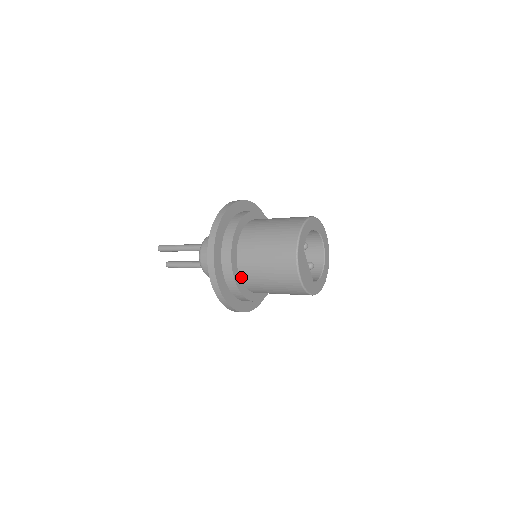
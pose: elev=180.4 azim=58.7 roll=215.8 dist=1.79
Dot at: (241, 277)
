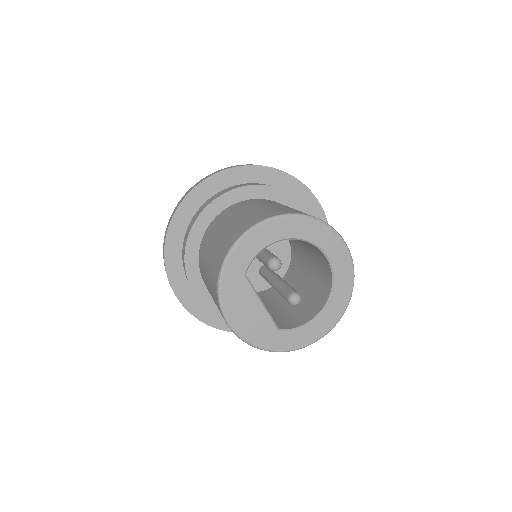
Dot at: occluded
